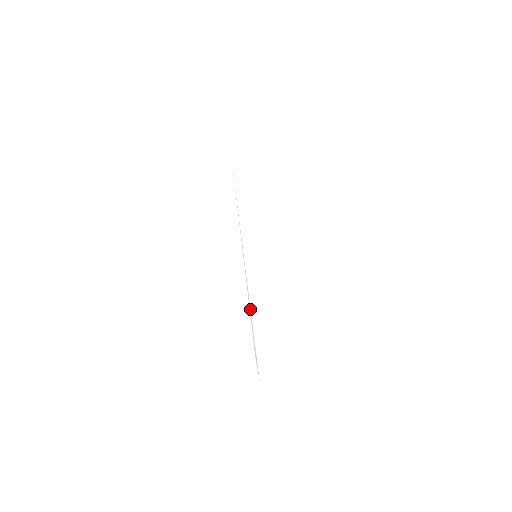
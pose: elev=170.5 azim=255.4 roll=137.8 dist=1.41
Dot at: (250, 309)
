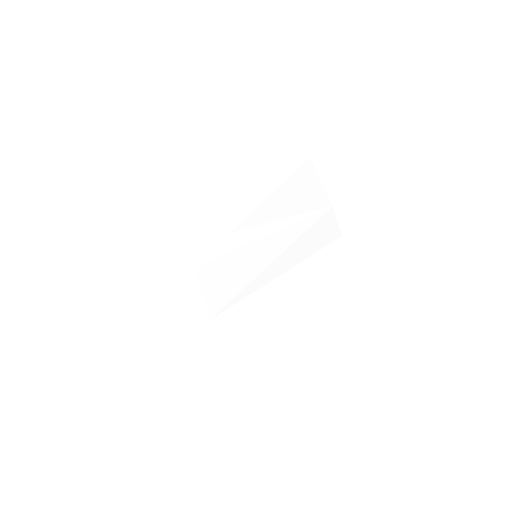
Dot at: (246, 298)
